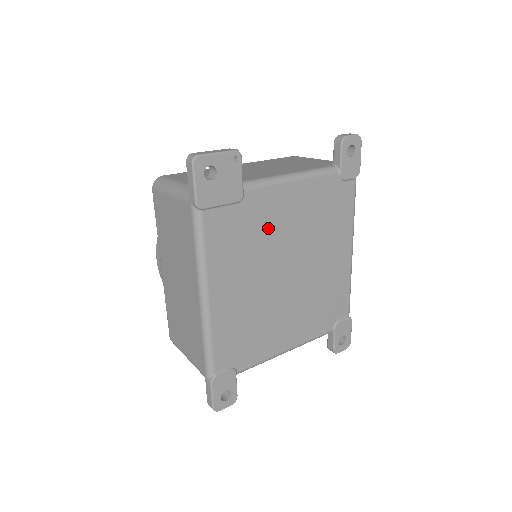
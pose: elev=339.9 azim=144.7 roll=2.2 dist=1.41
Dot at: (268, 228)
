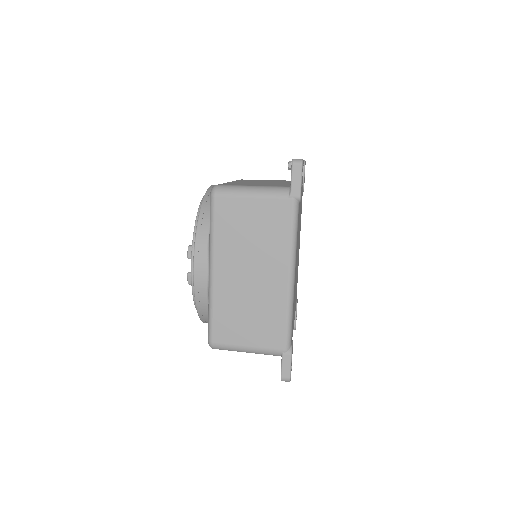
Dot at: occluded
